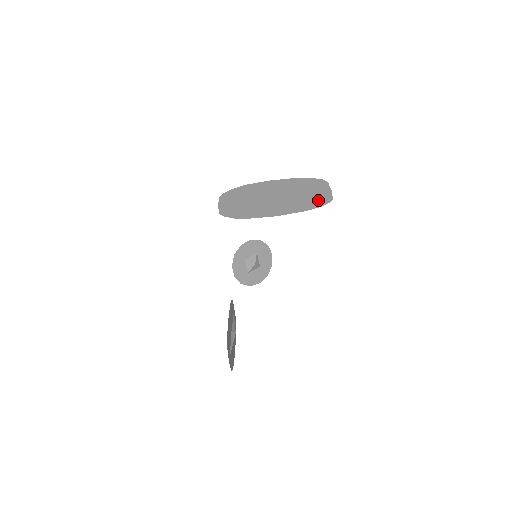
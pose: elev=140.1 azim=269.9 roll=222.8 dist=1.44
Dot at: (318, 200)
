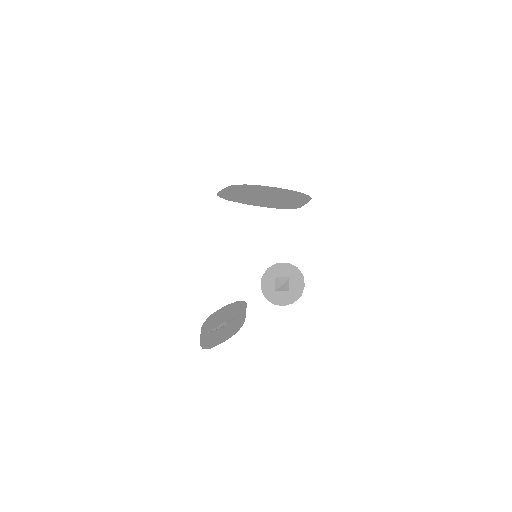
Dot at: (289, 205)
